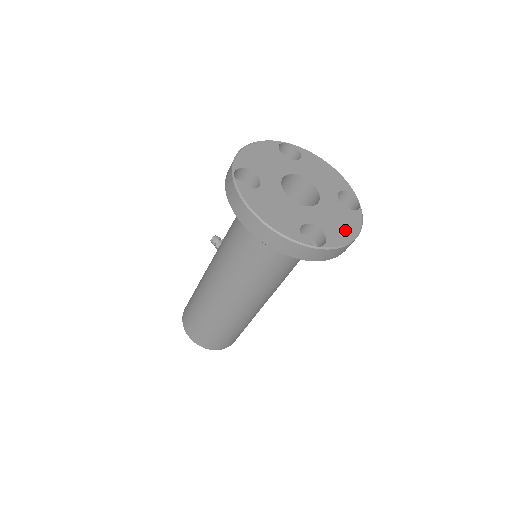
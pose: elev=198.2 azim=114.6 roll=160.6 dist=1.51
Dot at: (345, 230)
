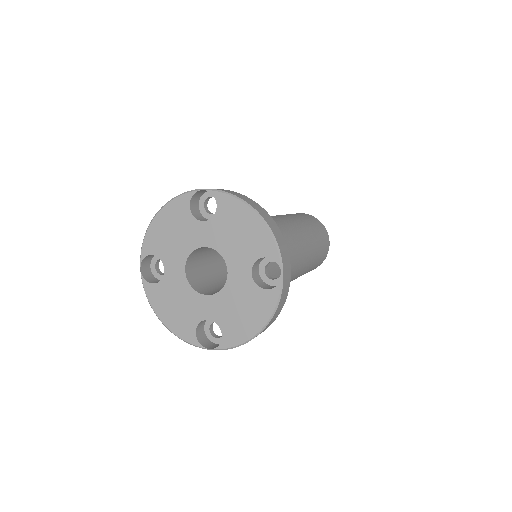
Dot at: (248, 323)
